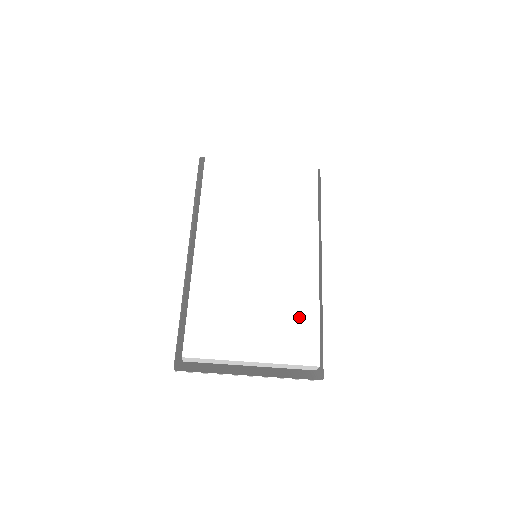
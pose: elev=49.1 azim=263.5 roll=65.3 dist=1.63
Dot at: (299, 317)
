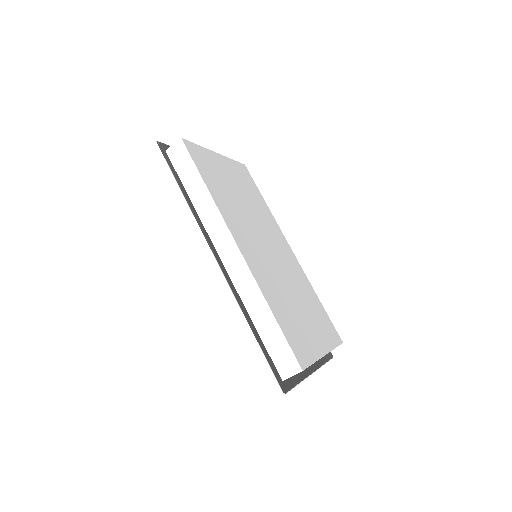
Dot at: (316, 305)
